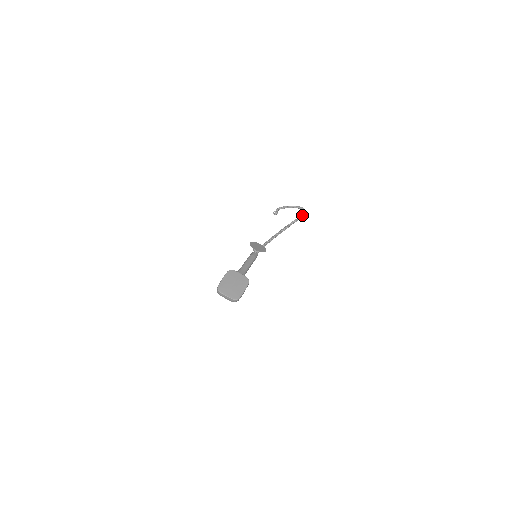
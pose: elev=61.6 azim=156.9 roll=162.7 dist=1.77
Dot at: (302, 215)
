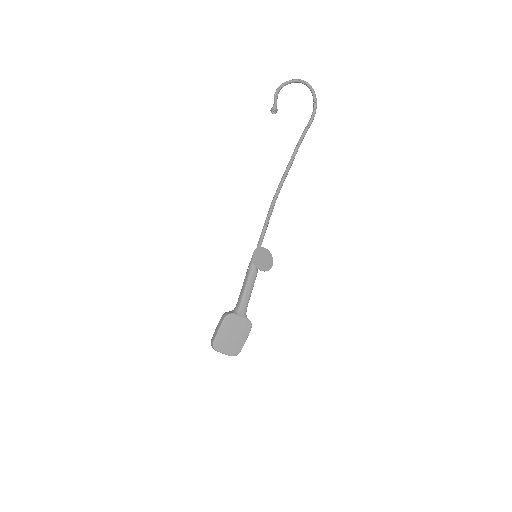
Dot at: (312, 119)
